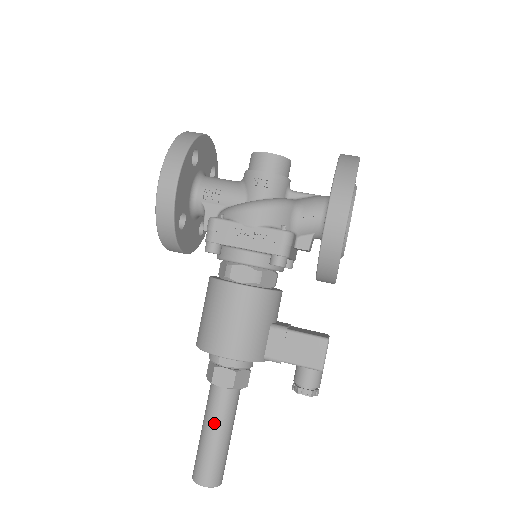
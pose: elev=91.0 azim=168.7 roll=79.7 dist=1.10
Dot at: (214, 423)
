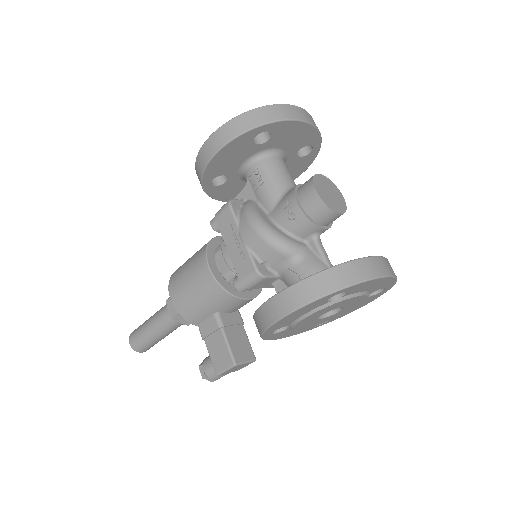
Dot at: (154, 322)
